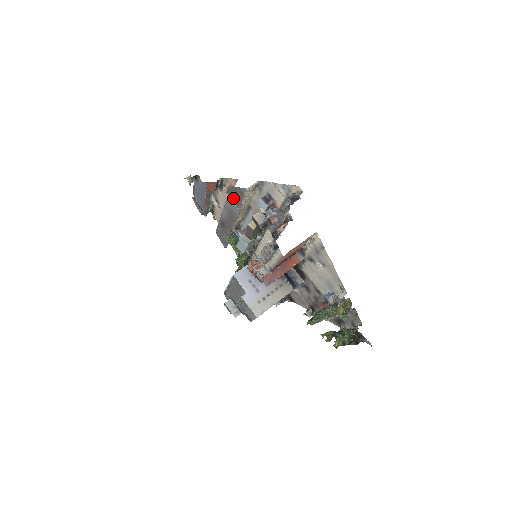
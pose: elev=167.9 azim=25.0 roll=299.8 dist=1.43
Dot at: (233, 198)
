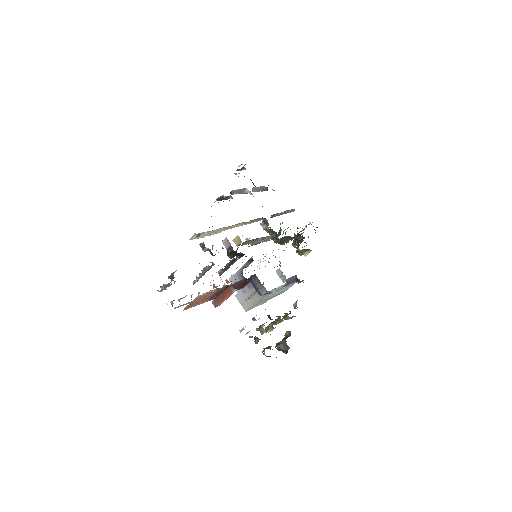
Dot at: occluded
